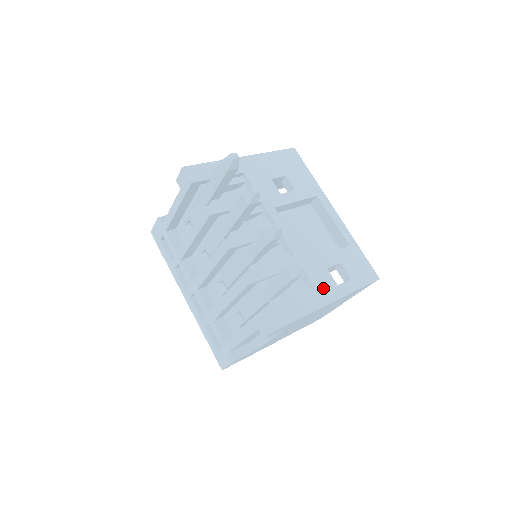
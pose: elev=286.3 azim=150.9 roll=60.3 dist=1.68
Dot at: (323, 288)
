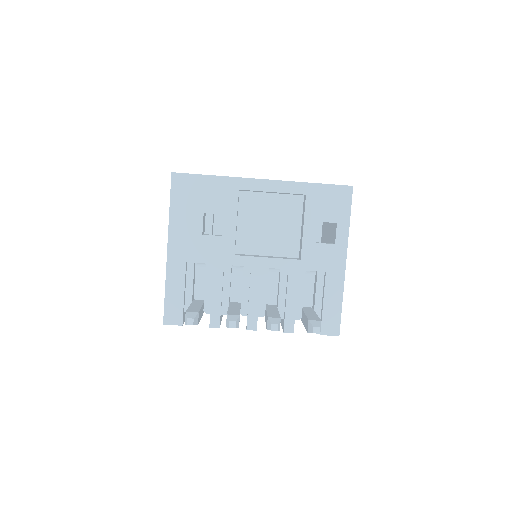
Dot at: (330, 263)
